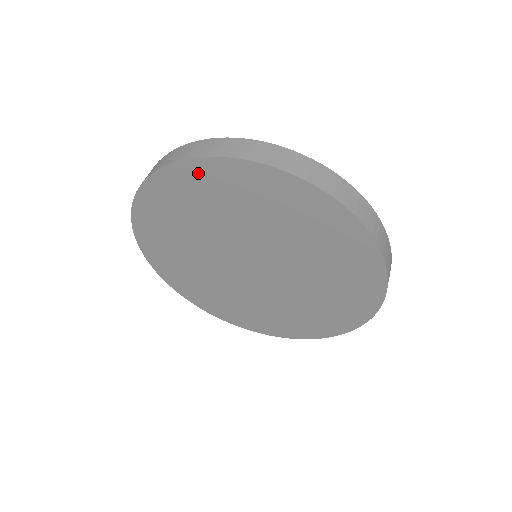
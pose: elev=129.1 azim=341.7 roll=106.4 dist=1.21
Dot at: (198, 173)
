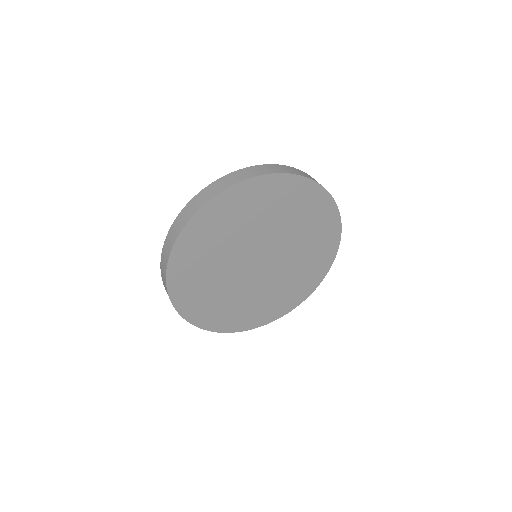
Dot at: (232, 197)
